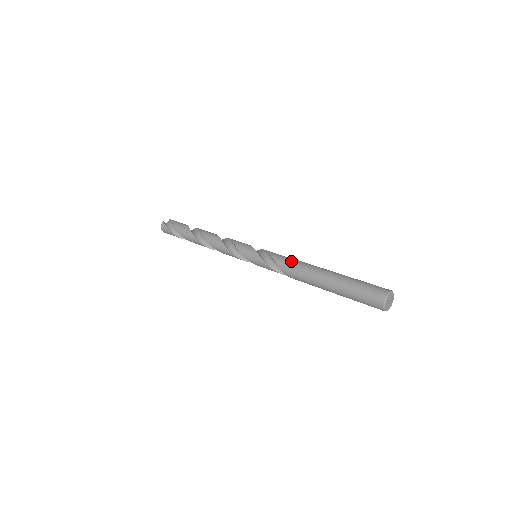
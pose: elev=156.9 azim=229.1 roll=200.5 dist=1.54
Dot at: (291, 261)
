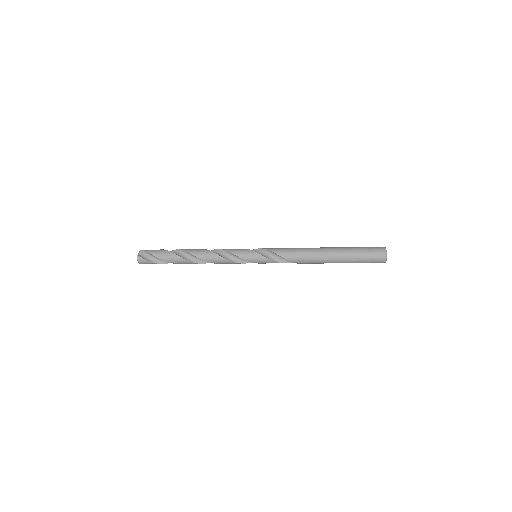
Dot at: (295, 251)
